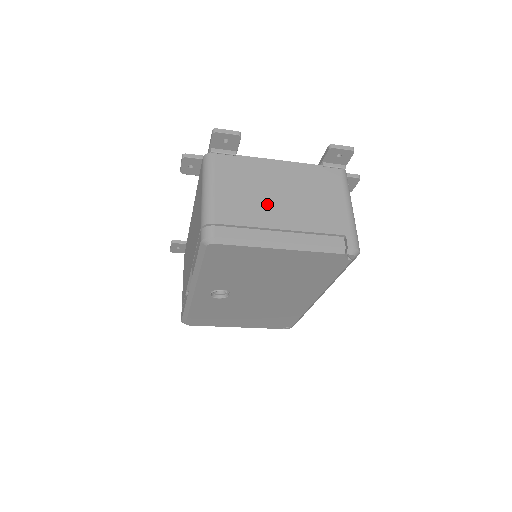
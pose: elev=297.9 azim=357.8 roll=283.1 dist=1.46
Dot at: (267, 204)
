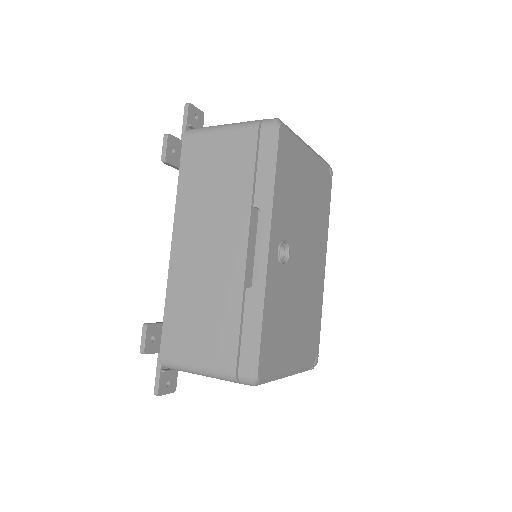
Dot at: occluded
